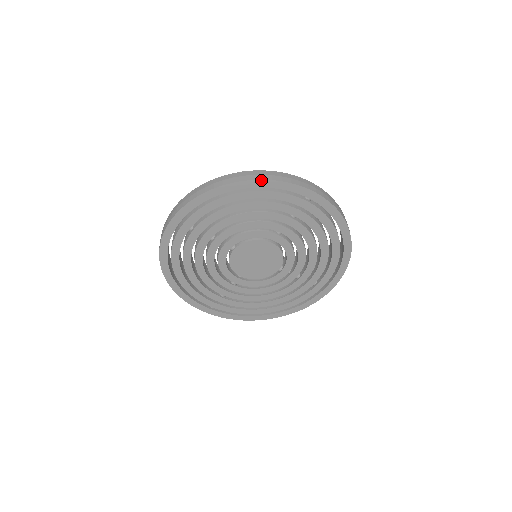
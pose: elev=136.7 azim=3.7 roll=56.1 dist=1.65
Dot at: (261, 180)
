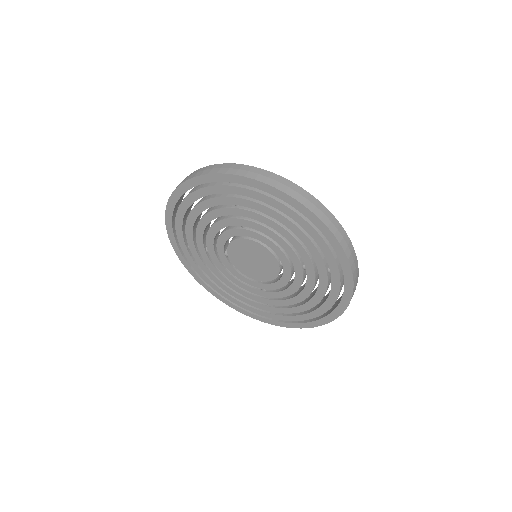
Dot at: (182, 184)
